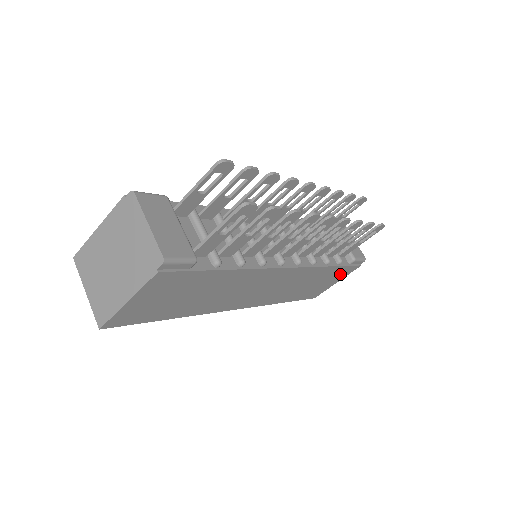
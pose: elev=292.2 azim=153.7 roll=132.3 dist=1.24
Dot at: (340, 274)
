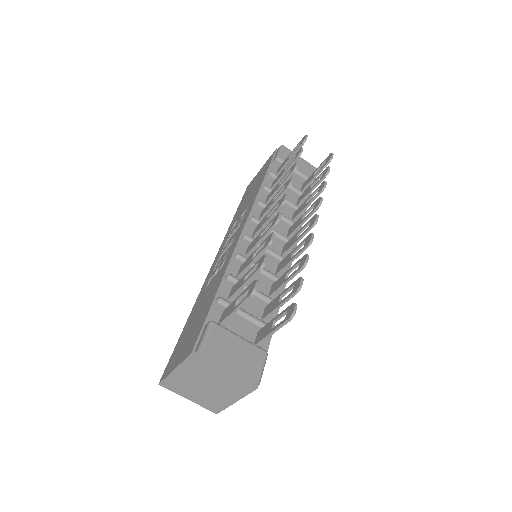
Dot at: occluded
